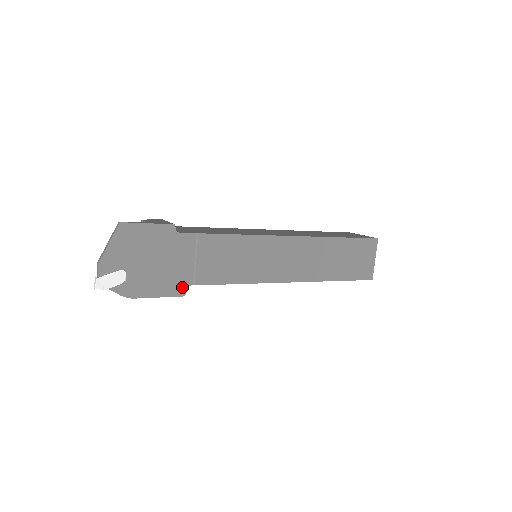
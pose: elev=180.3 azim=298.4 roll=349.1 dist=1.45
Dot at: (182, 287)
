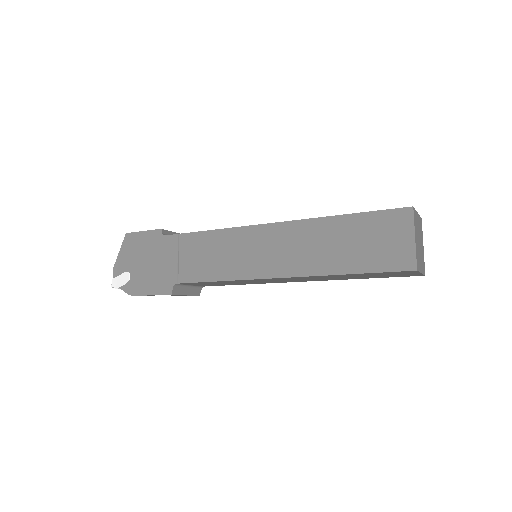
Dot at: (169, 285)
